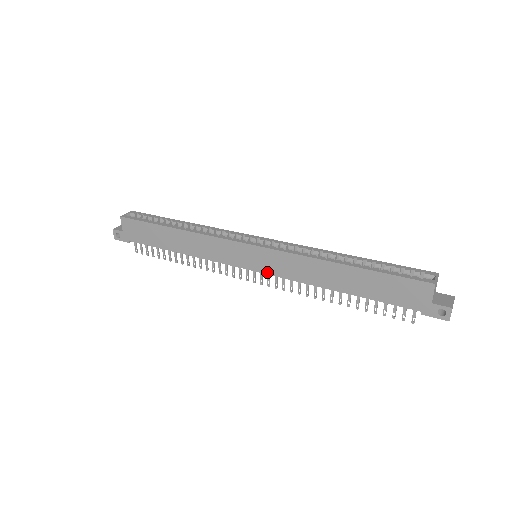
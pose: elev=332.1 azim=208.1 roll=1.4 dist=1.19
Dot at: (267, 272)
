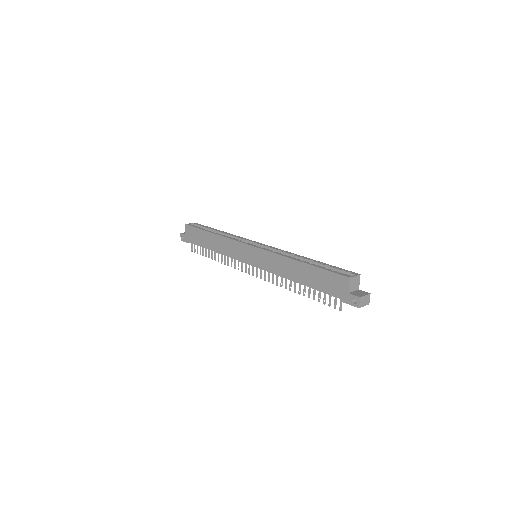
Dot at: (259, 267)
